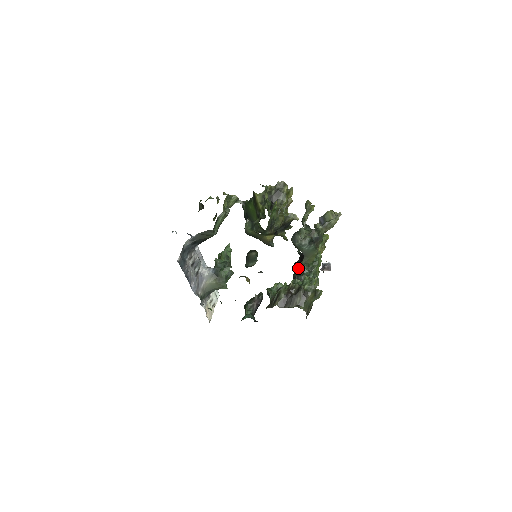
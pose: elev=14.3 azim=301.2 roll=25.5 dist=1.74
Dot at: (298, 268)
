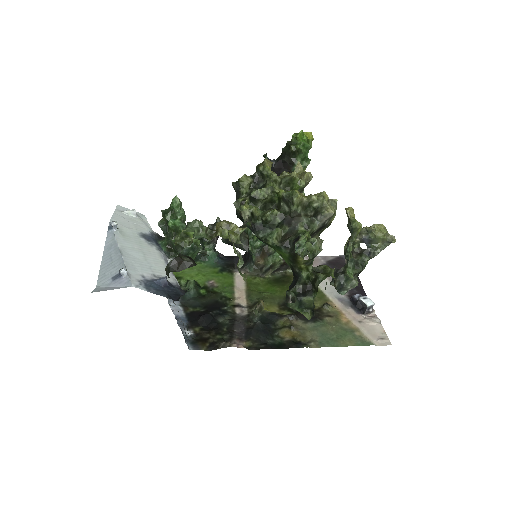
Dot at: occluded
